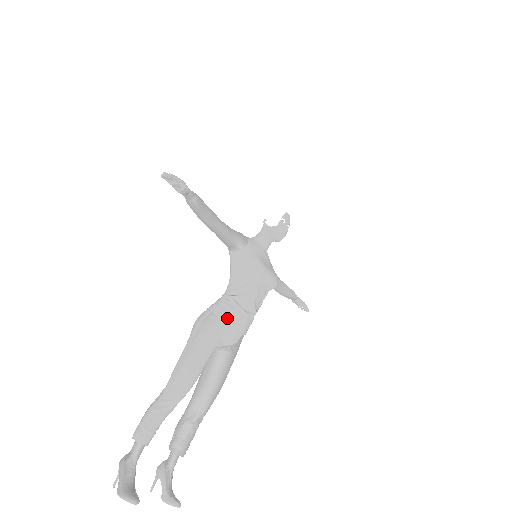
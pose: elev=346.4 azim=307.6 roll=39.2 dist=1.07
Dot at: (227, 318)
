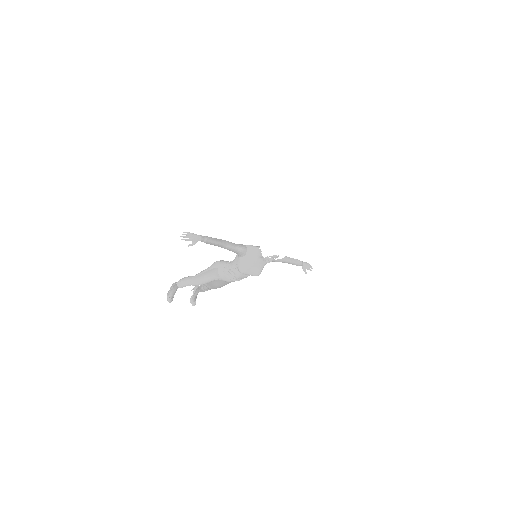
Dot at: (222, 276)
